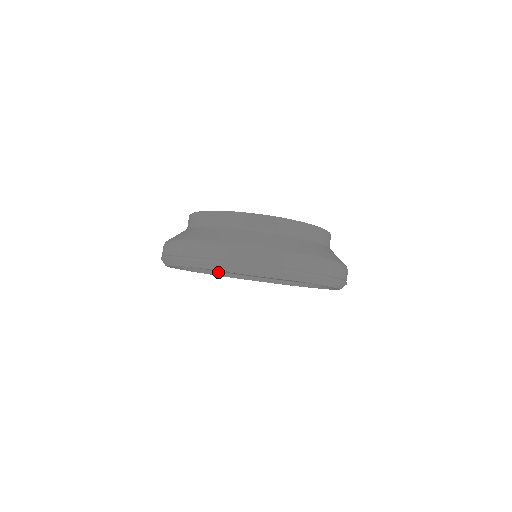
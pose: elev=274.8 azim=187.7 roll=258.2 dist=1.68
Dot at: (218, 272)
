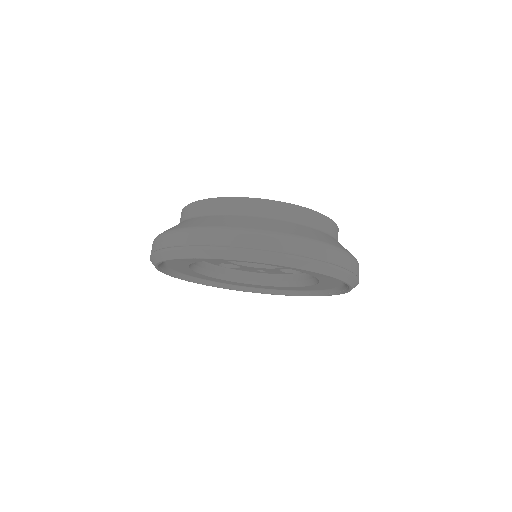
Dot at: (239, 286)
